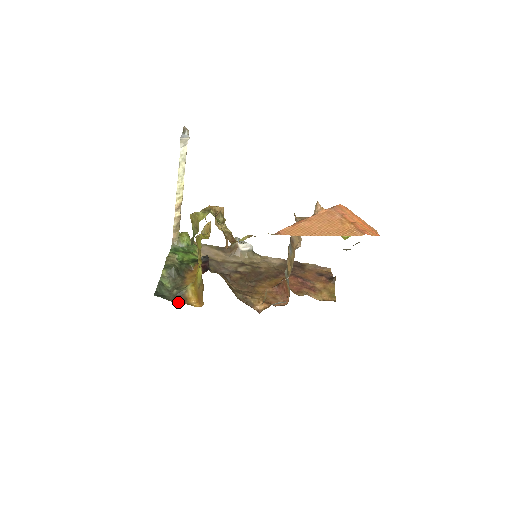
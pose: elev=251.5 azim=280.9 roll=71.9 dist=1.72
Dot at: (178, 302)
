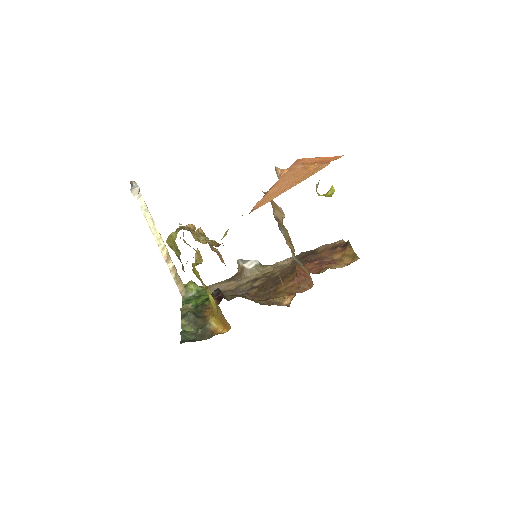
Dot at: (206, 338)
